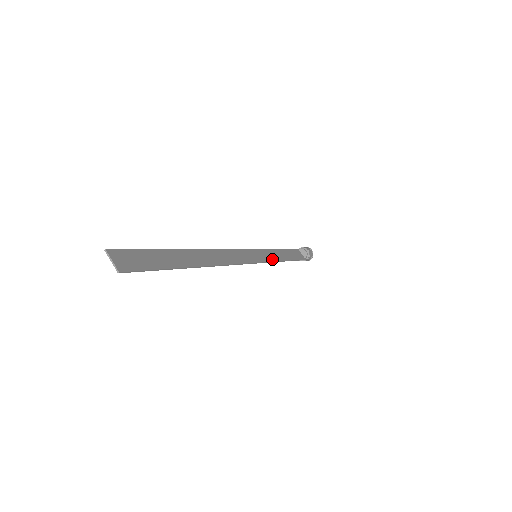
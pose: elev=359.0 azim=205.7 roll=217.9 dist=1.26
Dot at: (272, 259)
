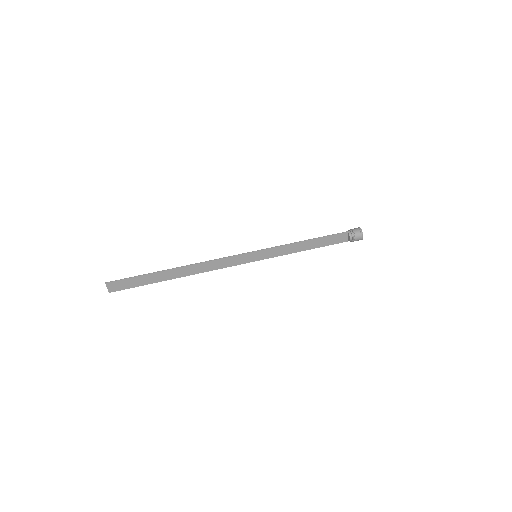
Dot at: (279, 254)
